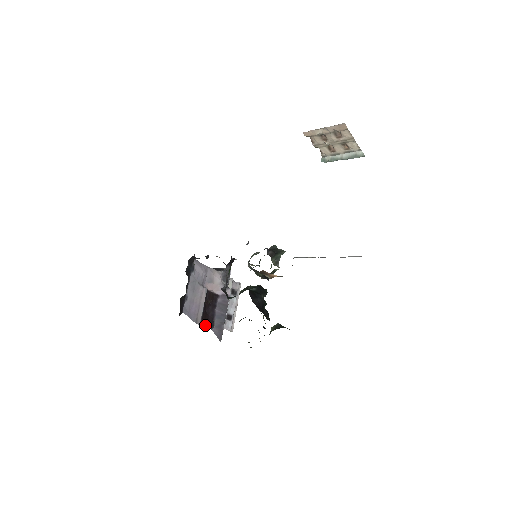
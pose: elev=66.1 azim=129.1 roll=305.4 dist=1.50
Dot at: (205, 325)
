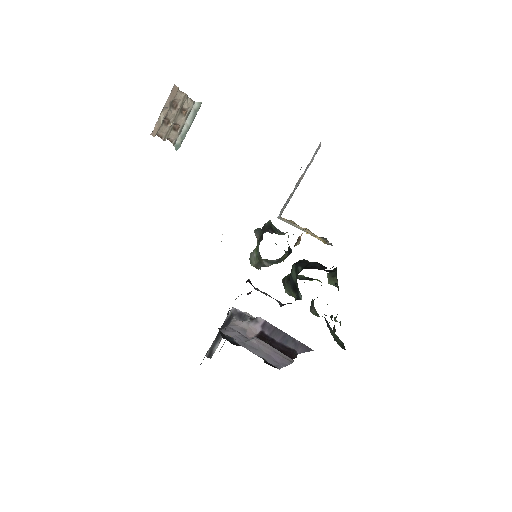
Dot at: (293, 357)
